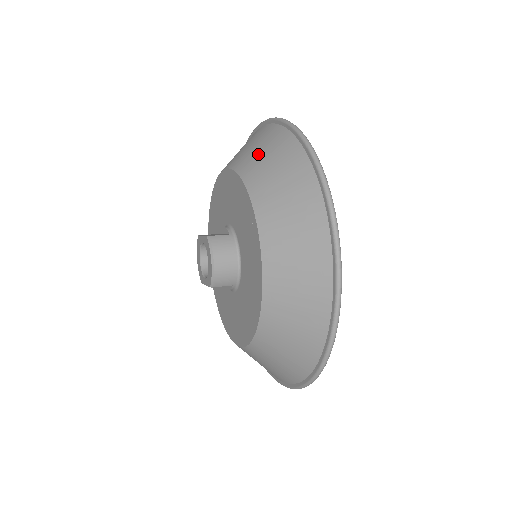
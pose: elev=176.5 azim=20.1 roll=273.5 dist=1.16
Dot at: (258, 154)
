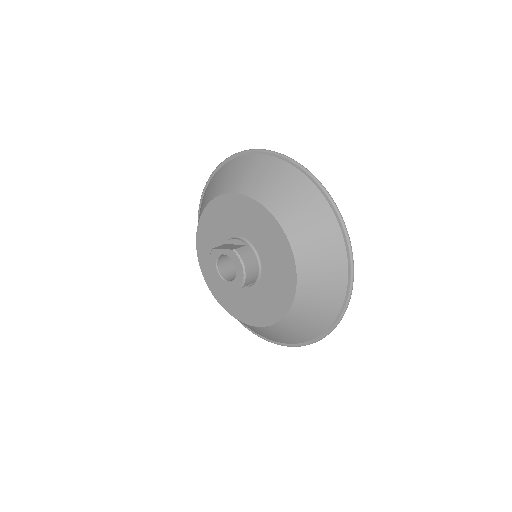
Dot at: (266, 182)
